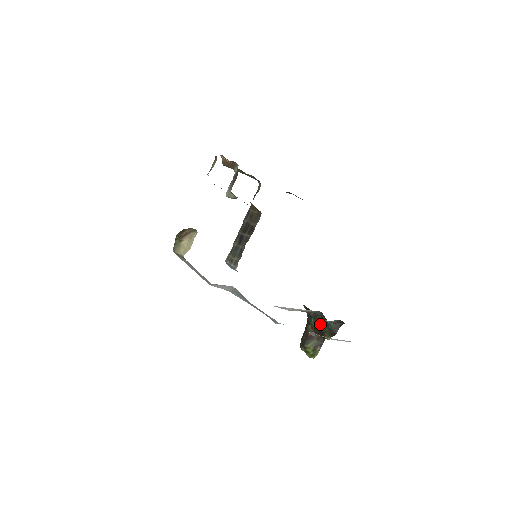
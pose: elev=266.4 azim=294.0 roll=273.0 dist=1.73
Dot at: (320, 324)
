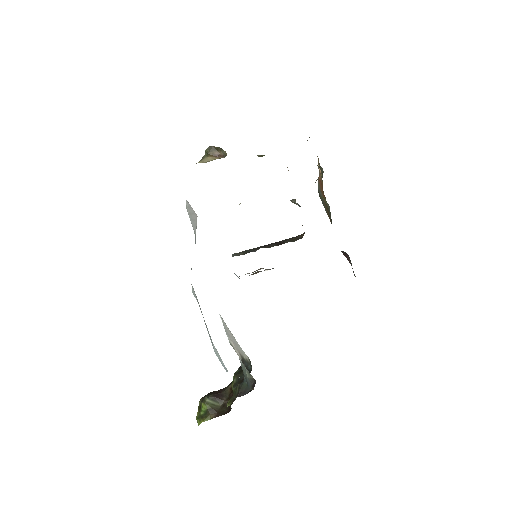
Dot at: (238, 380)
